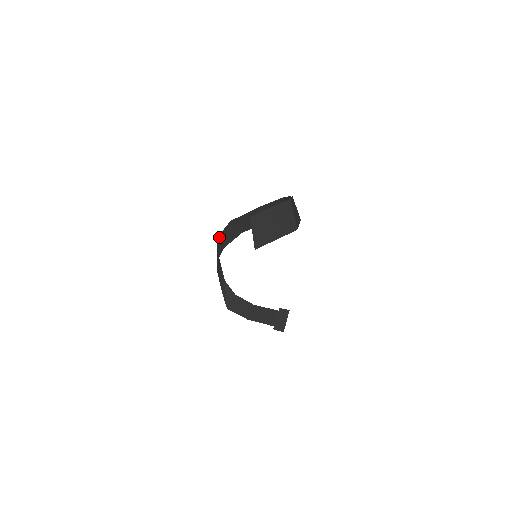
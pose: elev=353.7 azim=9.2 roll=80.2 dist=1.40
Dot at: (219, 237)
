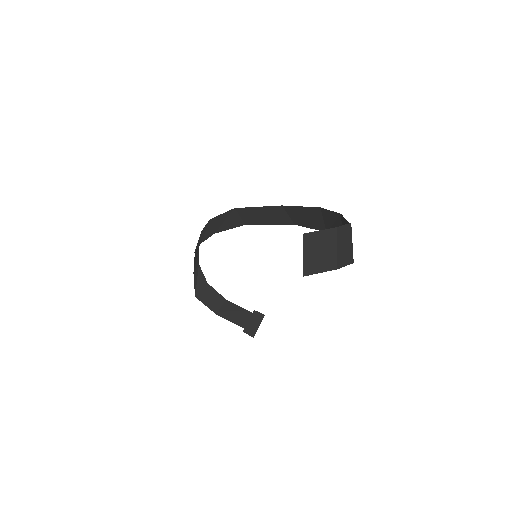
Dot at: (212, 220)
